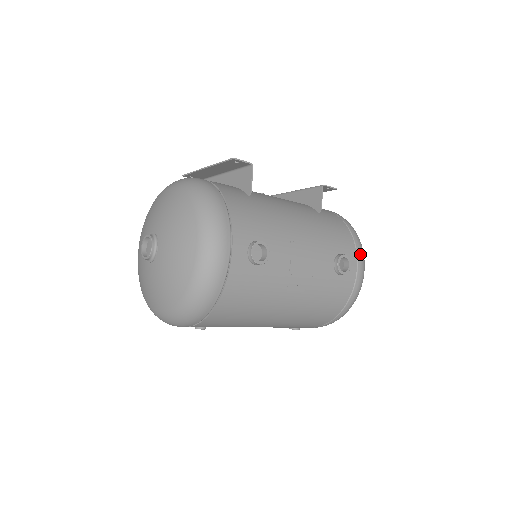
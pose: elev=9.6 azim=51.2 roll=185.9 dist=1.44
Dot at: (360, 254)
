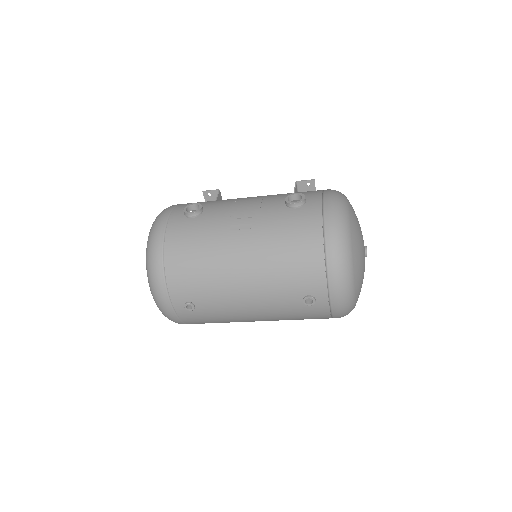
Dot at: (328, 193)
